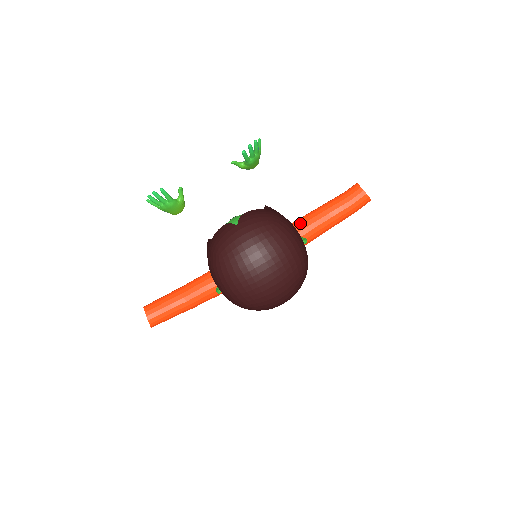
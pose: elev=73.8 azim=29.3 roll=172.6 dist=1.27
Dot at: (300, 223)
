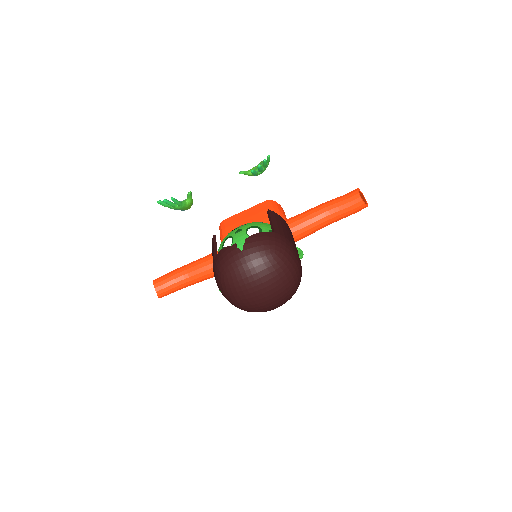
Dot at: (299, 222)
